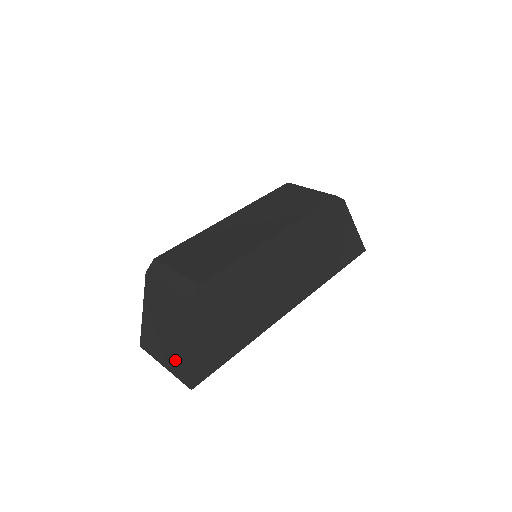
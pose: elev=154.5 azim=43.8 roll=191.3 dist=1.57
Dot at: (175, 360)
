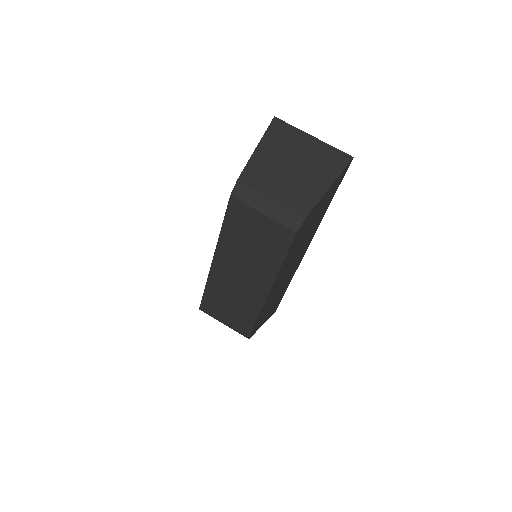
Dot at: occluded
